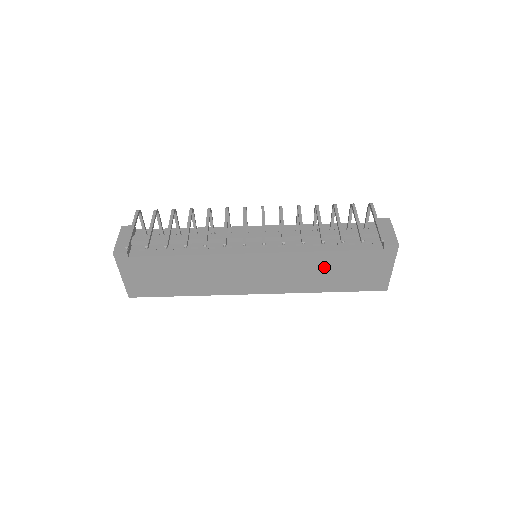
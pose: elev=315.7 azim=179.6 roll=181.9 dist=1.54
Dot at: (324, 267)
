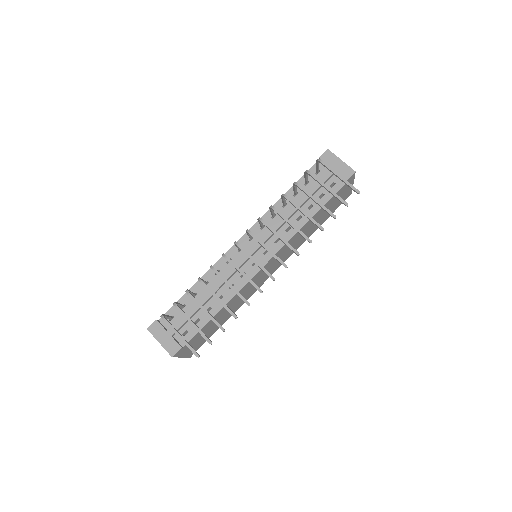
Dot at: (311, 225)
